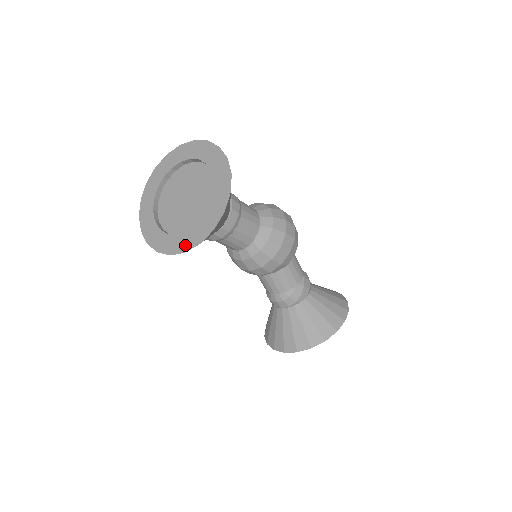
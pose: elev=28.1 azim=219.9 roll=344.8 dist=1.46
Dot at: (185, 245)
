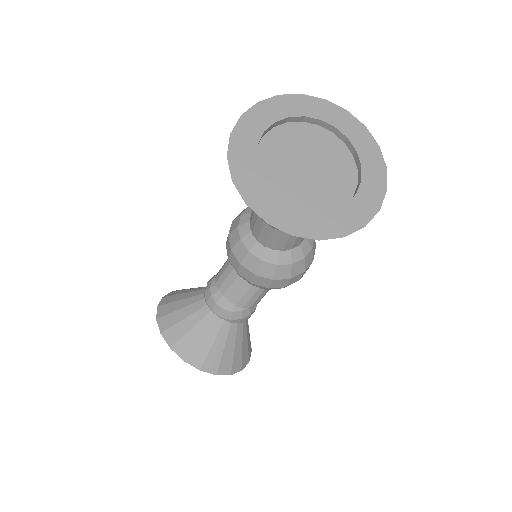
Dot at: (274, 216)
